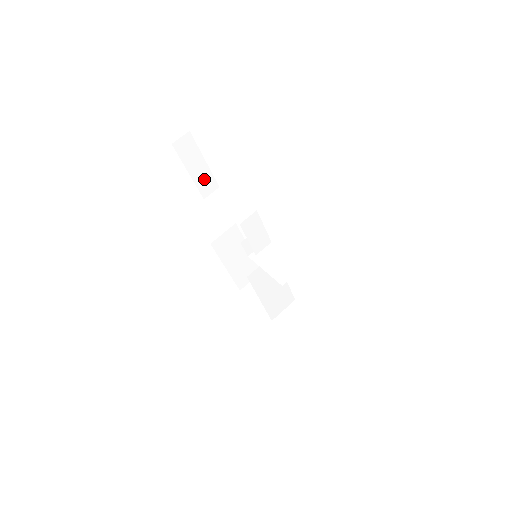
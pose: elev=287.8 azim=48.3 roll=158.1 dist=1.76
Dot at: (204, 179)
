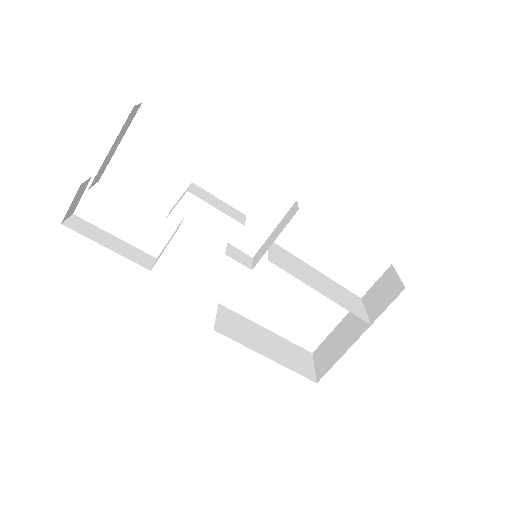
Dot at: (131, 253)
